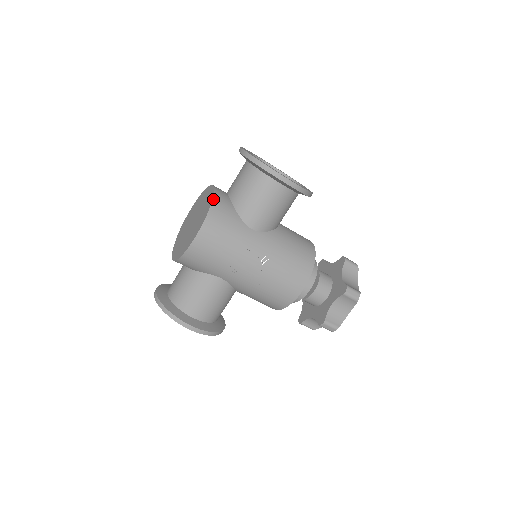
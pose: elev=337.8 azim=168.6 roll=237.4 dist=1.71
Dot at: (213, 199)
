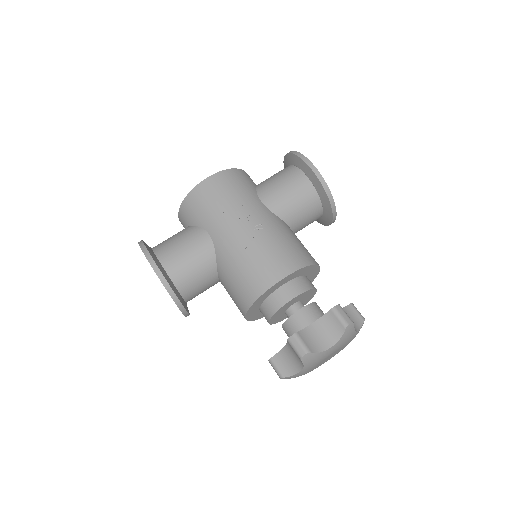
Dot at: (241, 170)
